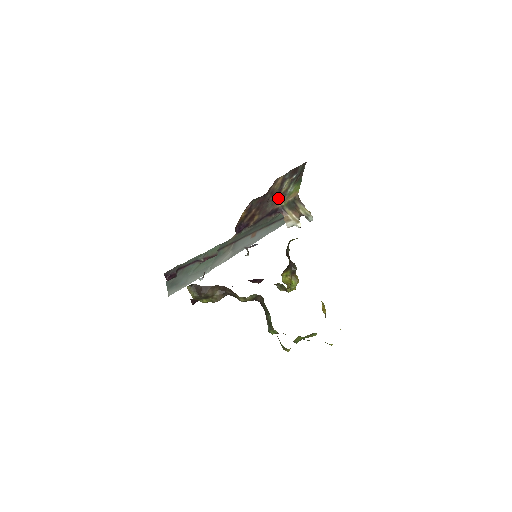
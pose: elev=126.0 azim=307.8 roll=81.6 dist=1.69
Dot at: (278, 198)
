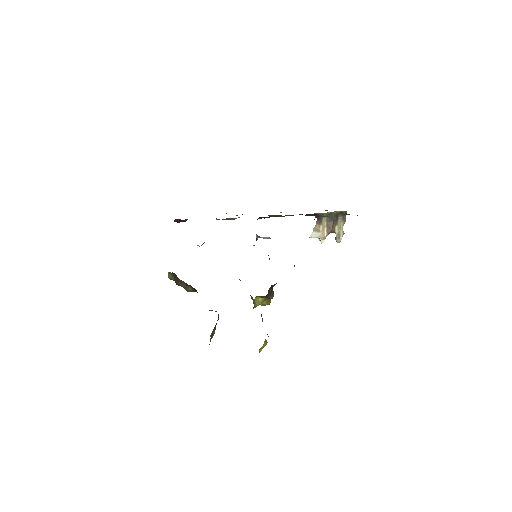
Dot at: occluded
